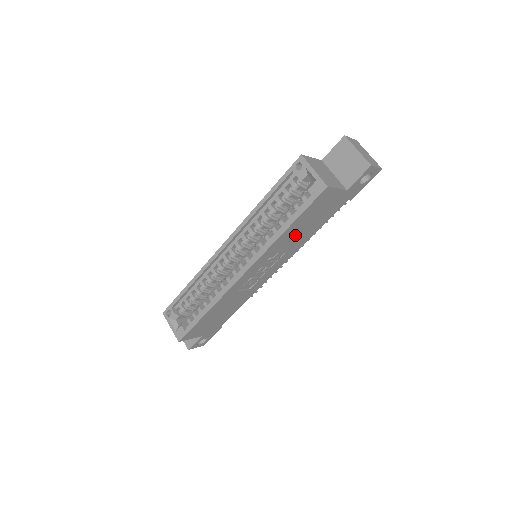
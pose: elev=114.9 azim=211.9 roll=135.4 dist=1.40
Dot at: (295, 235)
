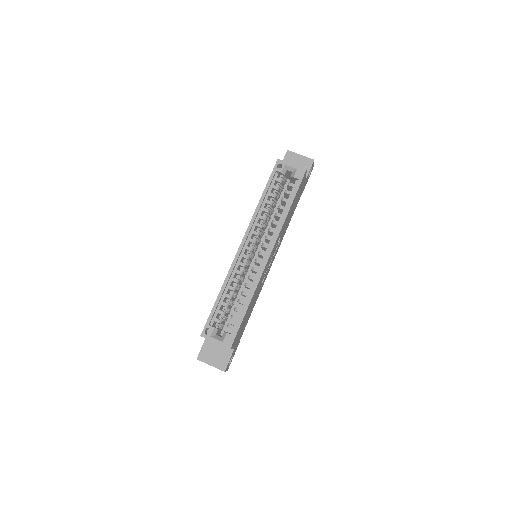
Dot at: (288, 219)
